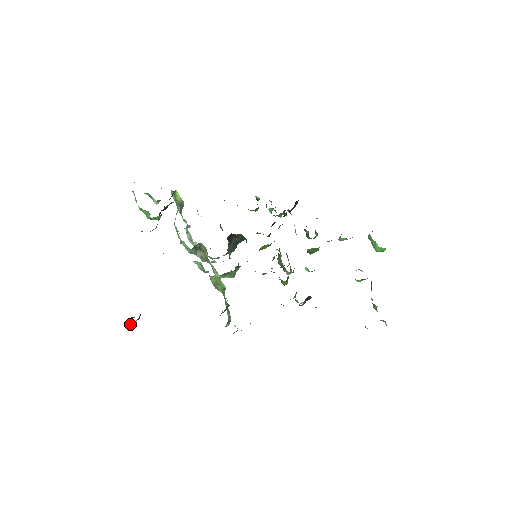
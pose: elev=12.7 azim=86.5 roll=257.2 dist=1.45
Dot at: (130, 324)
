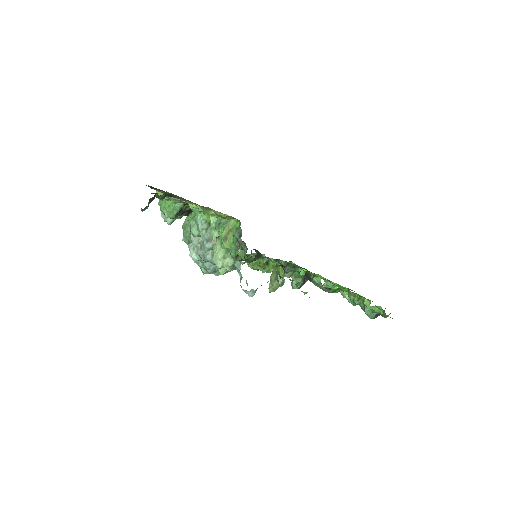
Dot at: (148, 206)
